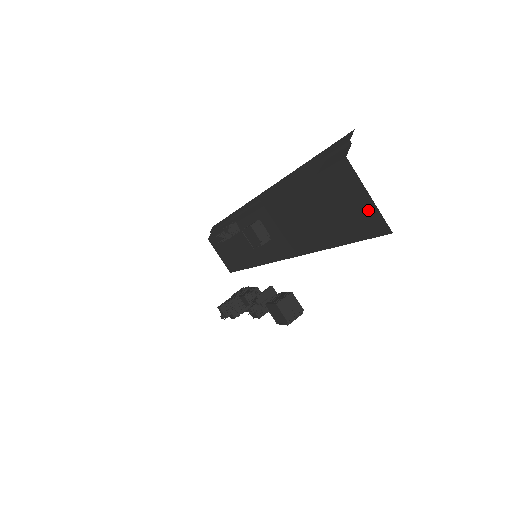
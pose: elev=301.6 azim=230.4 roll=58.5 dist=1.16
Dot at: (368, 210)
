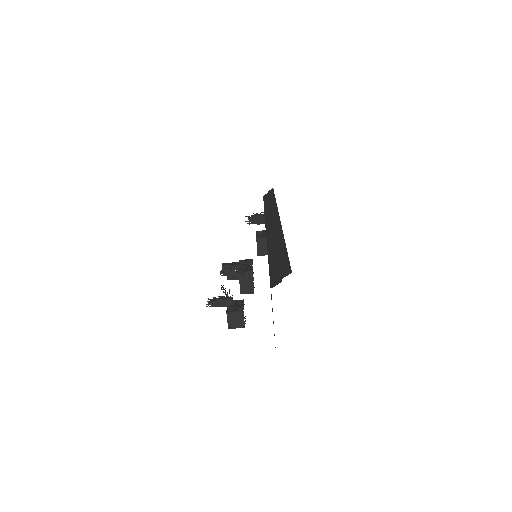
Dot at: occluded
